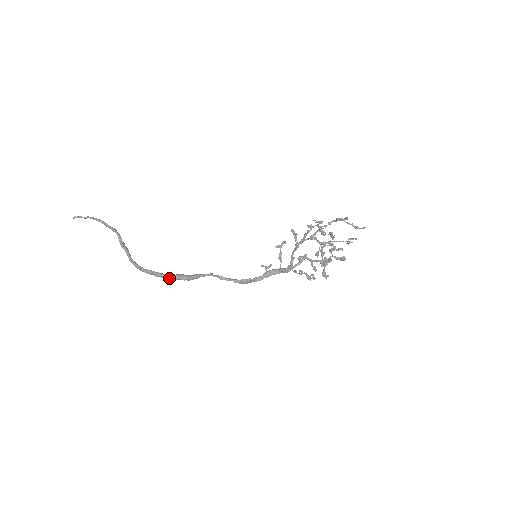
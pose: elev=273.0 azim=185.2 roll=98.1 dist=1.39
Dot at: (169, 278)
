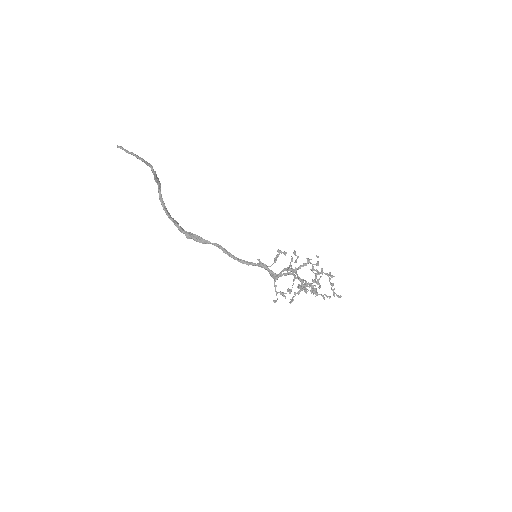
Dot at: (184, 233)
